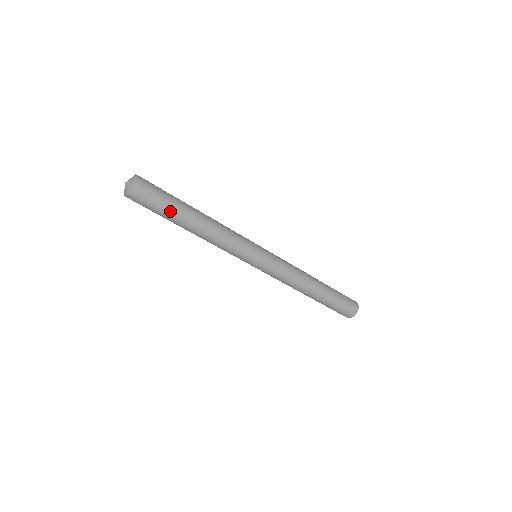
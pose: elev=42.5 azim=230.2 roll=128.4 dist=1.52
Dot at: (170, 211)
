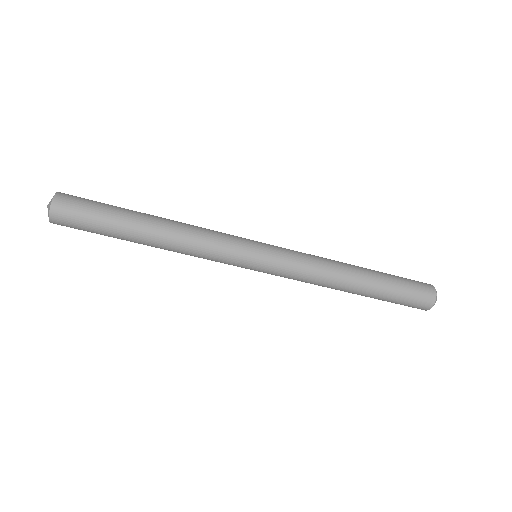
Dot at: (110, 230)
